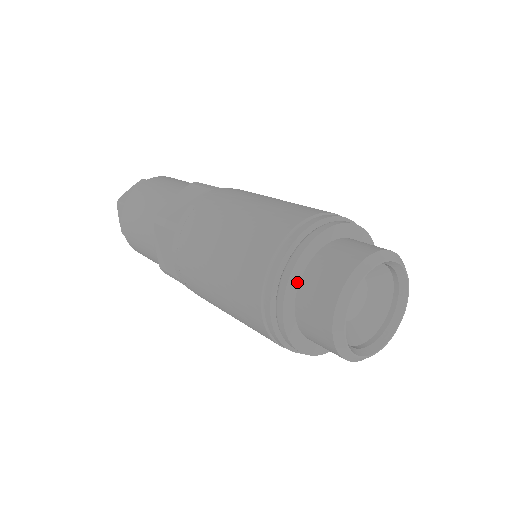
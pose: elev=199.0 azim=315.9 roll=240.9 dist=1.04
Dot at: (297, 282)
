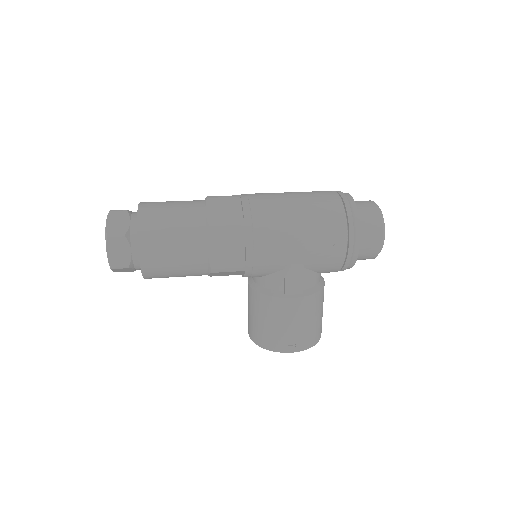
Dot at: occluded
